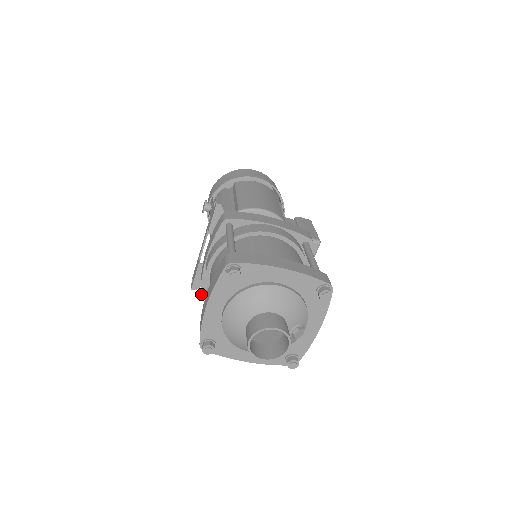
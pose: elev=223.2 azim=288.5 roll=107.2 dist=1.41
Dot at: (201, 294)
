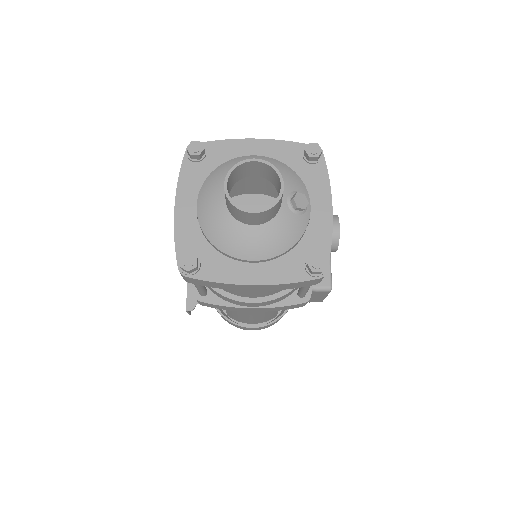
Dot at: (195, 298)
